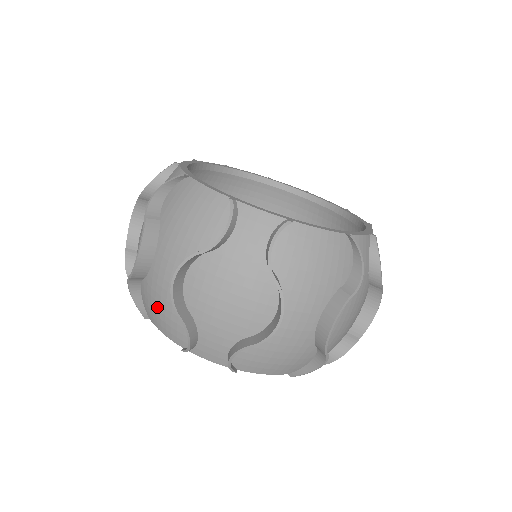
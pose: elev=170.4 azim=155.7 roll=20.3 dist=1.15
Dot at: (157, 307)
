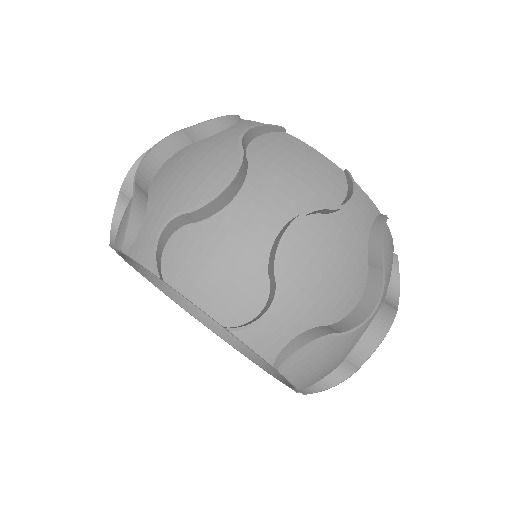
Dot at: (212, 263)
